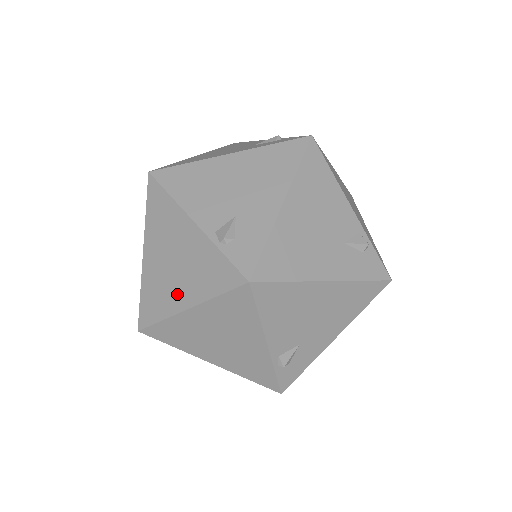
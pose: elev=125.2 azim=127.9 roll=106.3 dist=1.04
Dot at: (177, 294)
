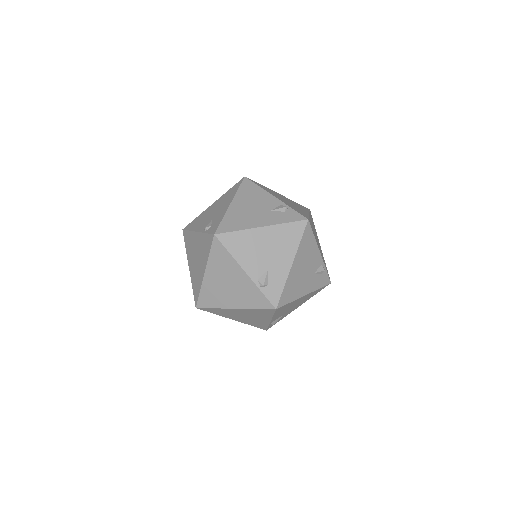
Dot at: (201, 270)
